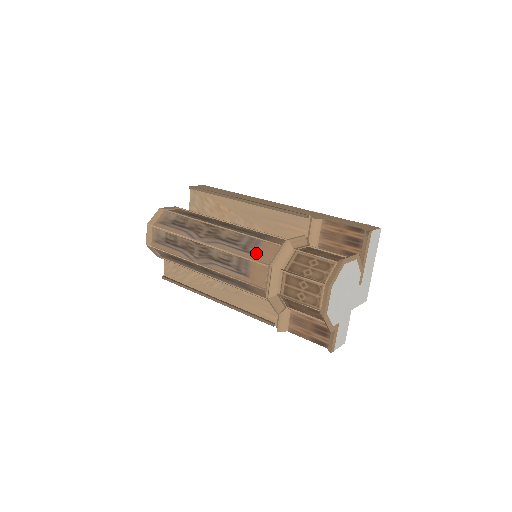
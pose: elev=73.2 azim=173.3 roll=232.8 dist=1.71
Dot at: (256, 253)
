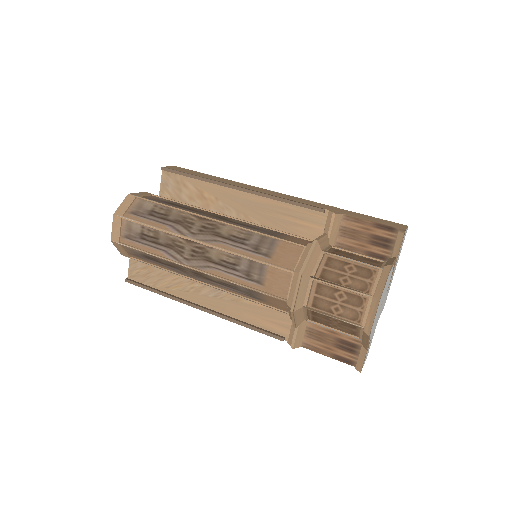
Dot at: (273, 255)
